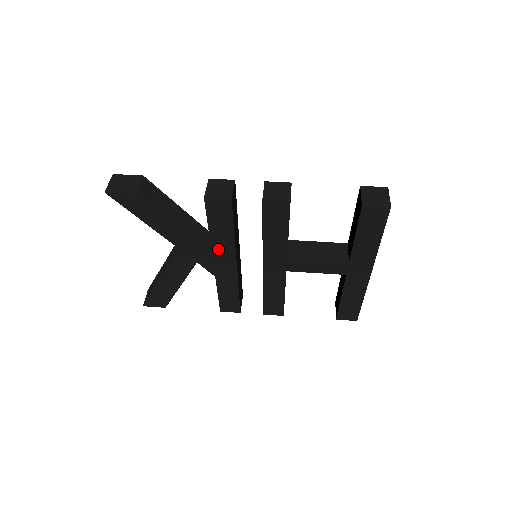
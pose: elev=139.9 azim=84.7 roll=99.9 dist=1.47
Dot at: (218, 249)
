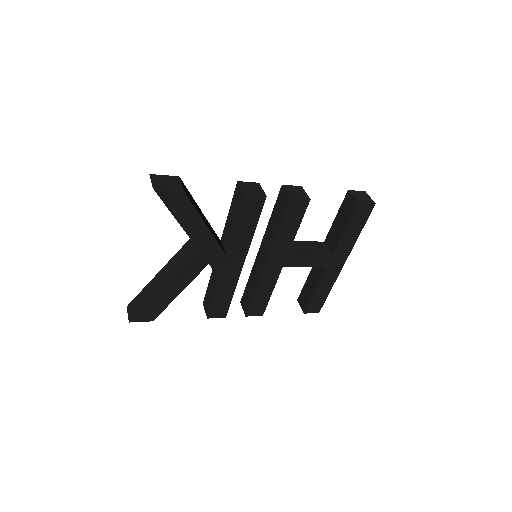
Dot at: (234, 248)
